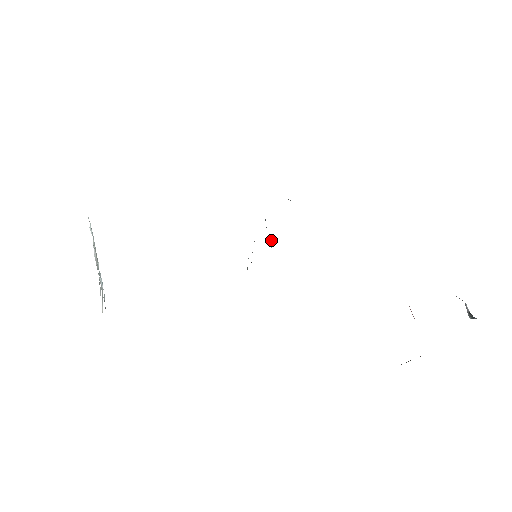
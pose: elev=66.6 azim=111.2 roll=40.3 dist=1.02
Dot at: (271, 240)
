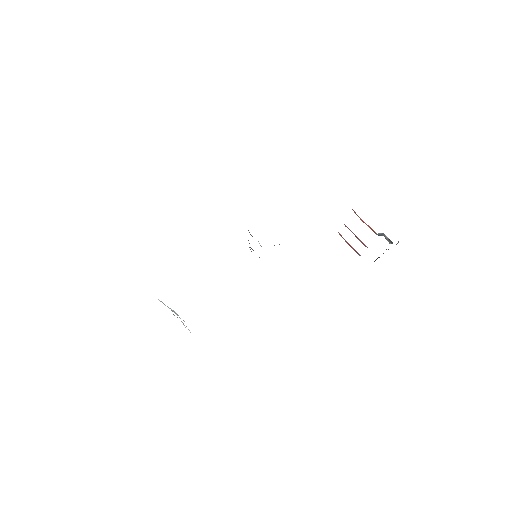
Dot at: (260, 245)
